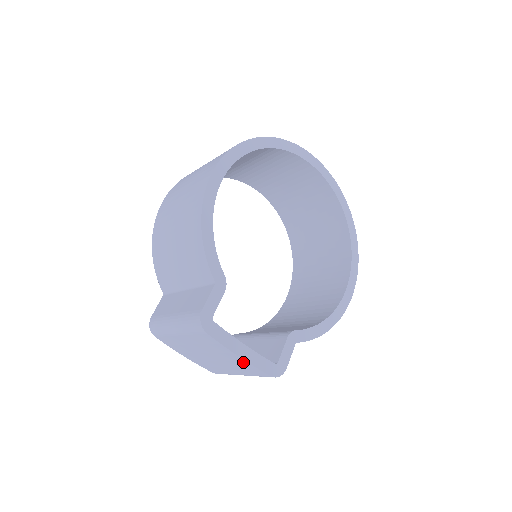
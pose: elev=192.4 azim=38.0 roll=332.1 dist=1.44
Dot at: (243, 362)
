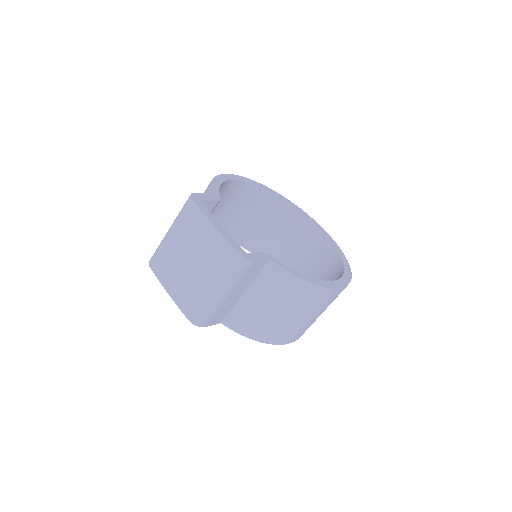
Dot at: (215, 237)
